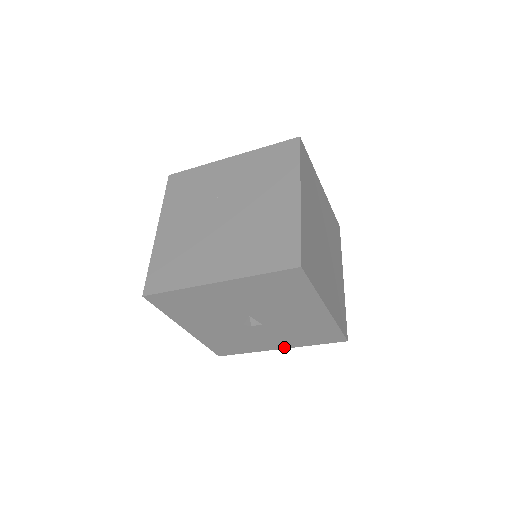
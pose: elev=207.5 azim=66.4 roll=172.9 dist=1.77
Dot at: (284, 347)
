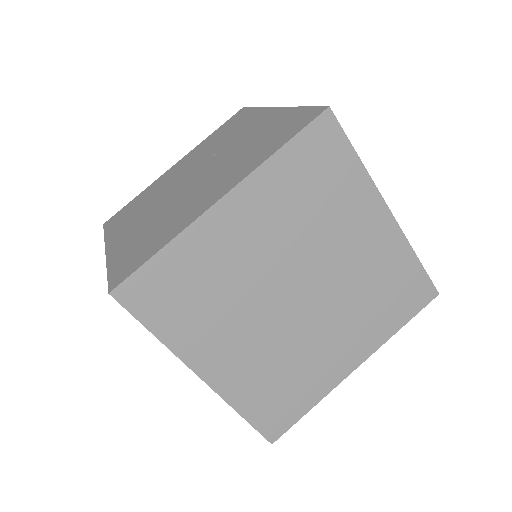
Dot at: occluded
